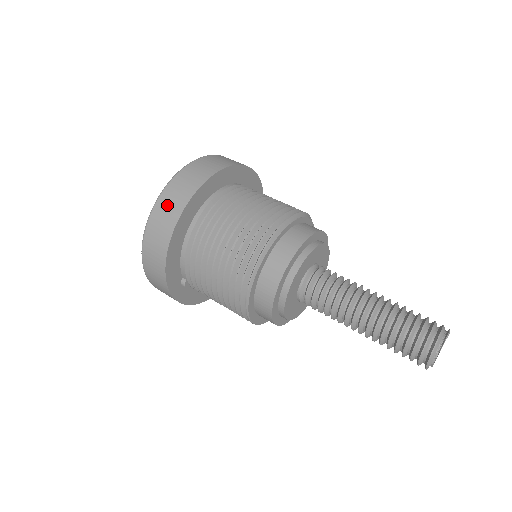
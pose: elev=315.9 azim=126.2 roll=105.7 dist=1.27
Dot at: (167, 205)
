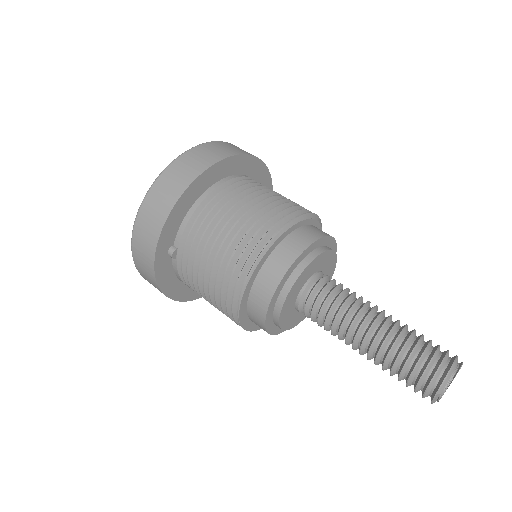
Dot at: (196, 157)
